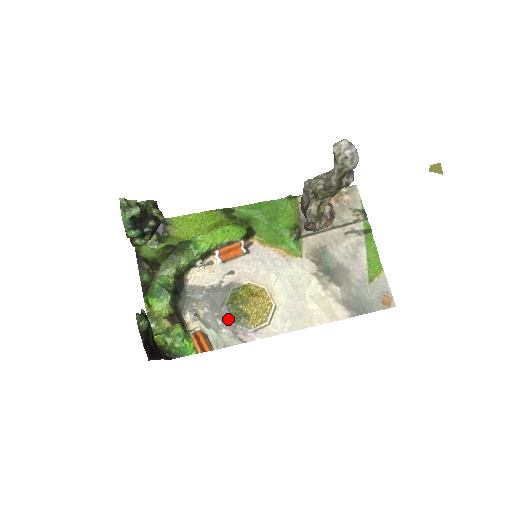
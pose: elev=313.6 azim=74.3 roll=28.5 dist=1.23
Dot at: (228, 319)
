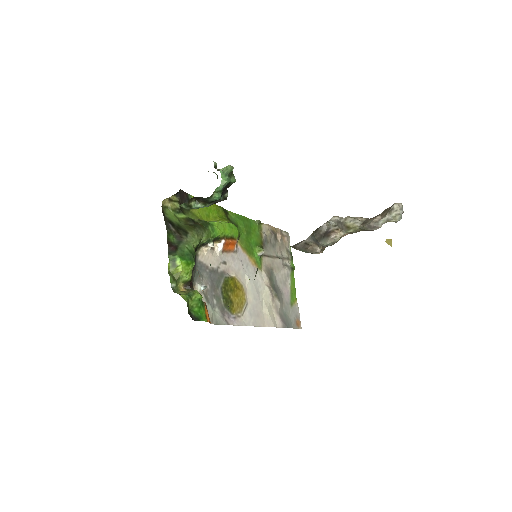
Dot at: (221, 301)
